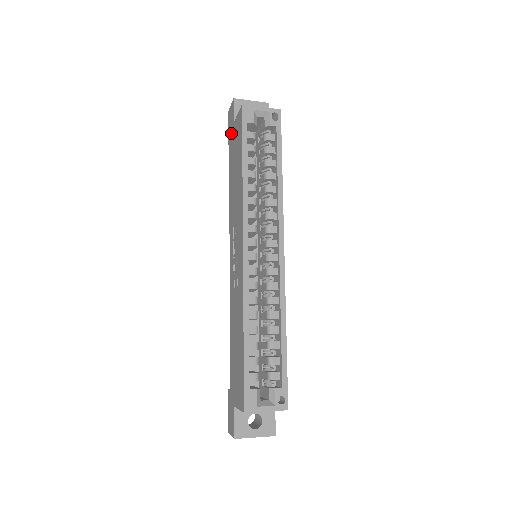
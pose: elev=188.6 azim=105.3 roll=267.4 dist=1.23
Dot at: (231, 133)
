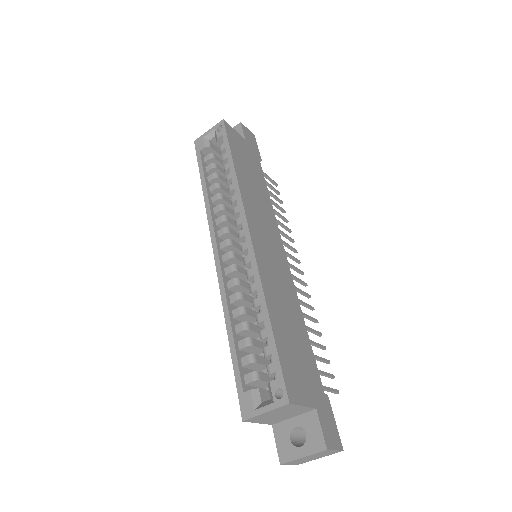
Dot at: occluded
